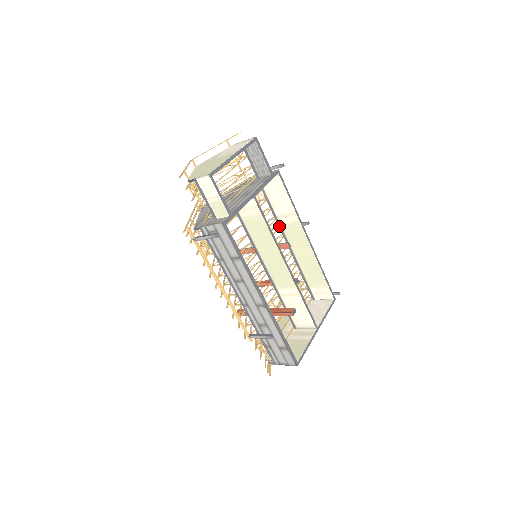
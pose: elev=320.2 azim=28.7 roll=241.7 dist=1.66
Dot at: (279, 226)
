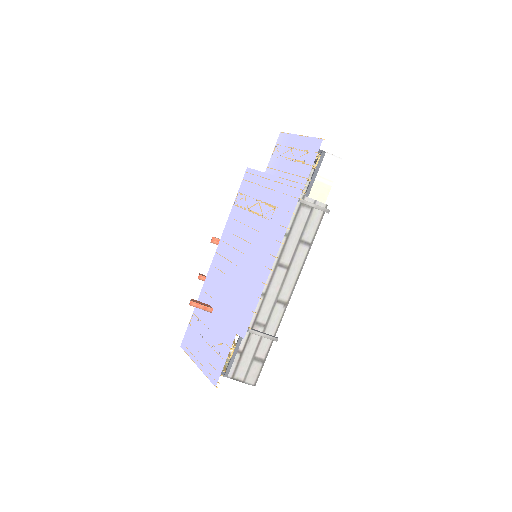
Dot at: occluded
